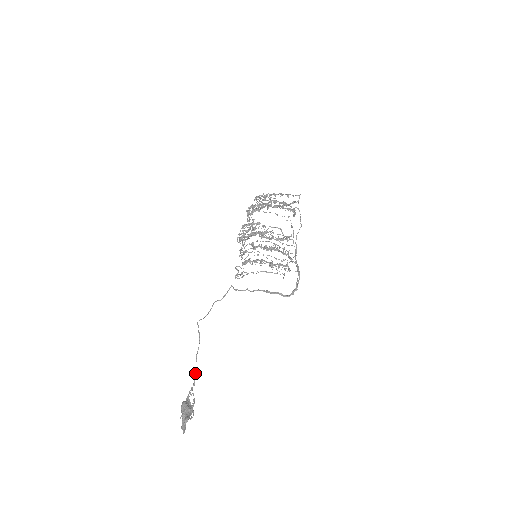
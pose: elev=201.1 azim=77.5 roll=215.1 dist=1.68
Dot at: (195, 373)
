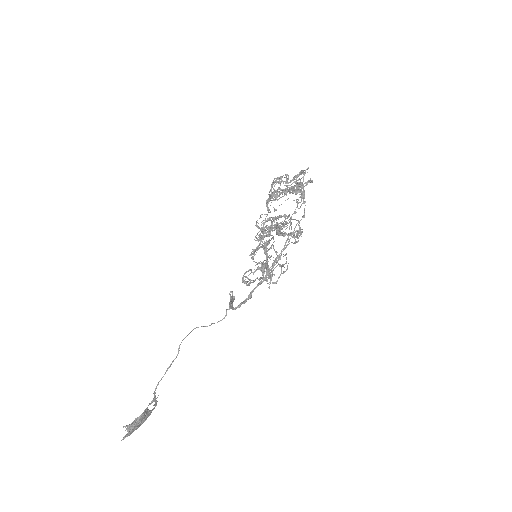
Dot at: occluded
